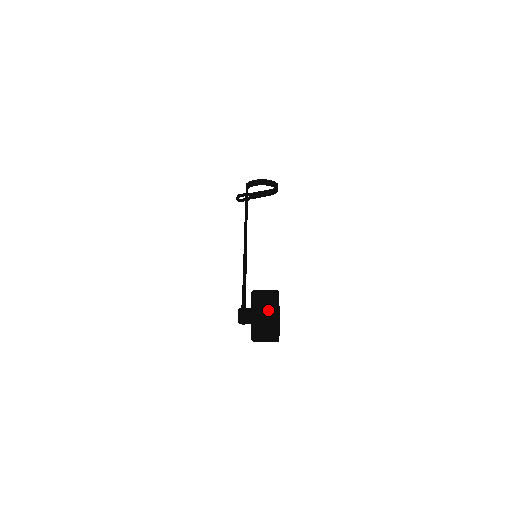
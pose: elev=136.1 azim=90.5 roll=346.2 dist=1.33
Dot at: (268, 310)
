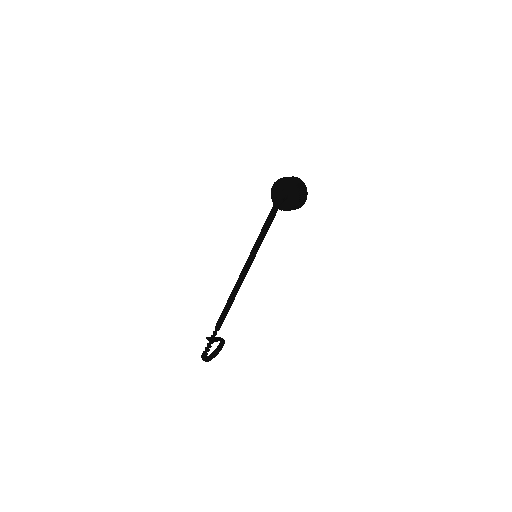
Dot at: occluded
